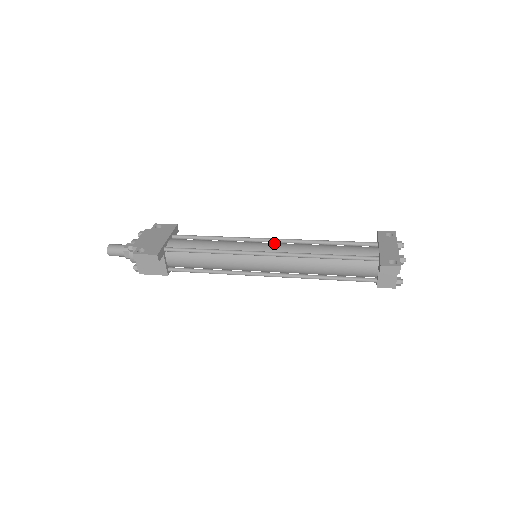
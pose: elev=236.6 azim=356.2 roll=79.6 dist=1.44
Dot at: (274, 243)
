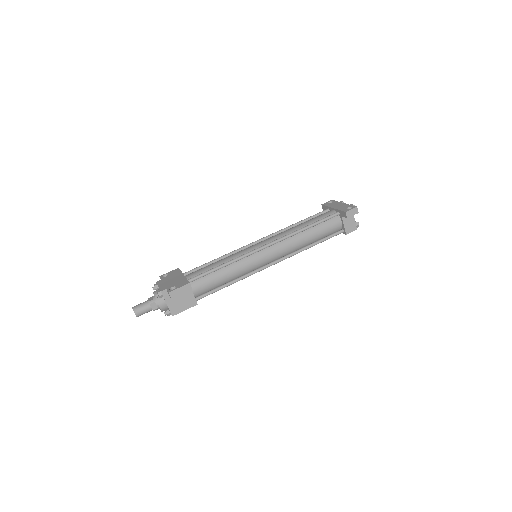
Dot at: (264, 240)
